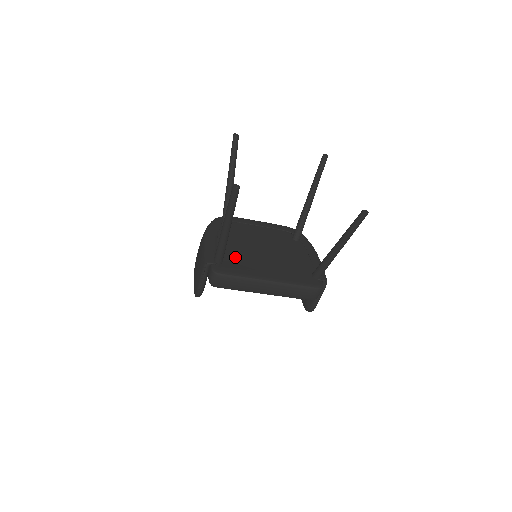
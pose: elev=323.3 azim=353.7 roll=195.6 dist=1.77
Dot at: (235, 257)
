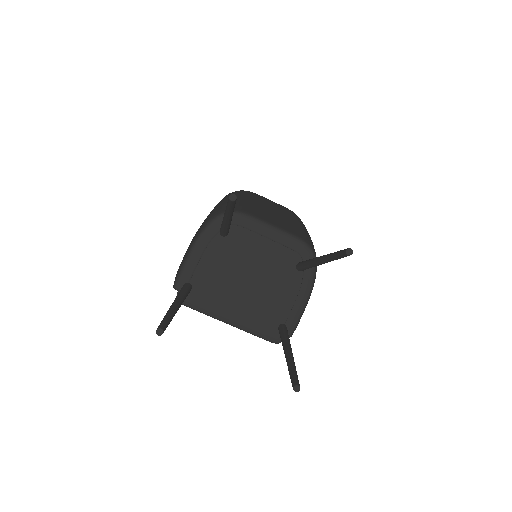
Dot at: (209, 285)
